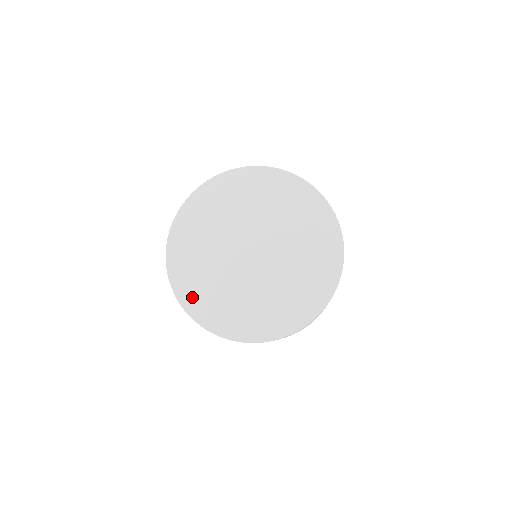
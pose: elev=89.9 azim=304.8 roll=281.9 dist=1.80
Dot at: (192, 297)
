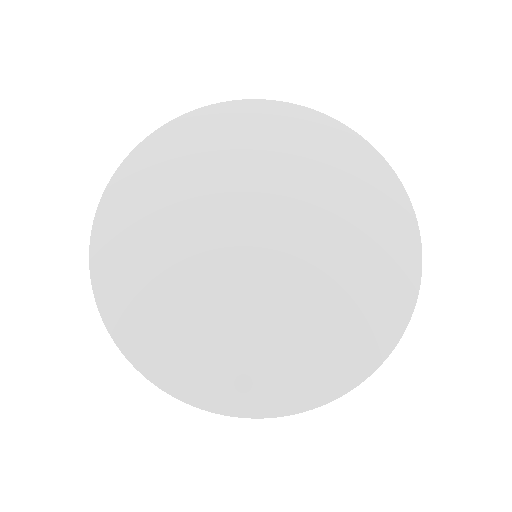
Dot at: (121, 288)
